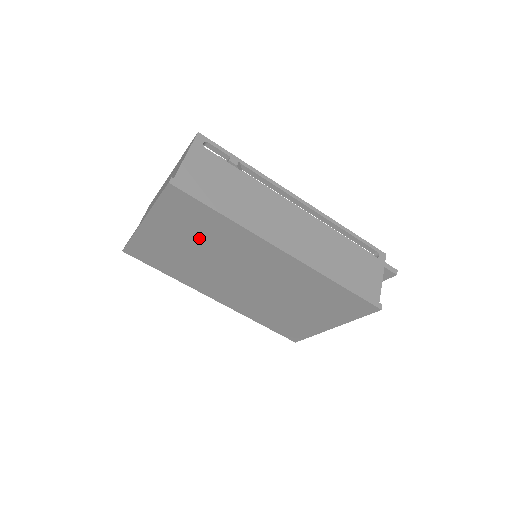
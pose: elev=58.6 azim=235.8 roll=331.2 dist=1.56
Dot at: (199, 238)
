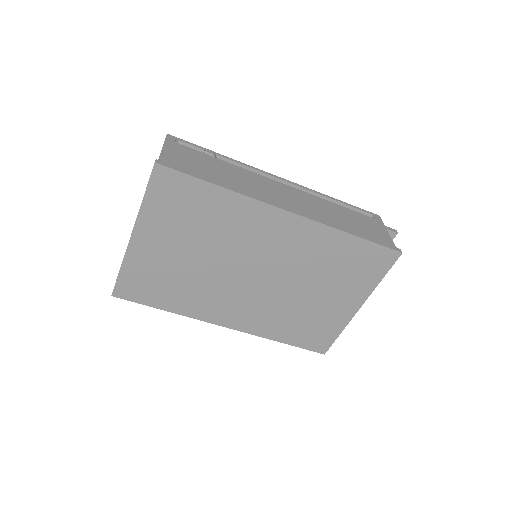
Dot at: (196, 233)
